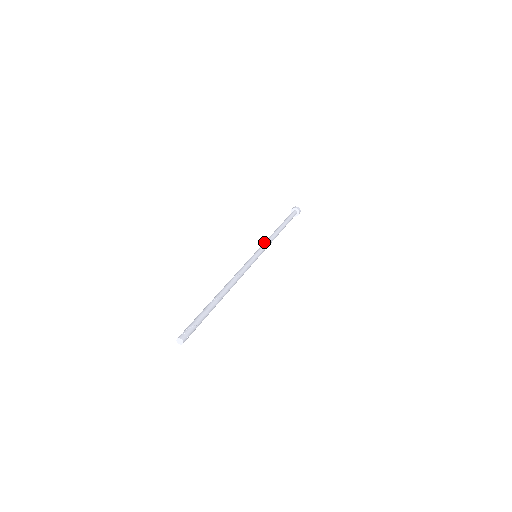
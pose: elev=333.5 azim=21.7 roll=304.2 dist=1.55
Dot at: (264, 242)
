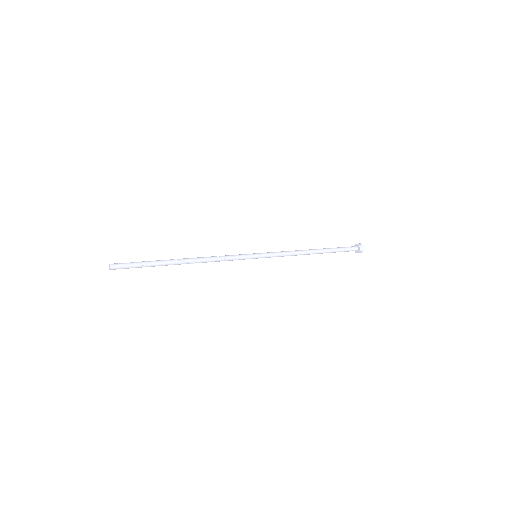
Dot at: occluded
